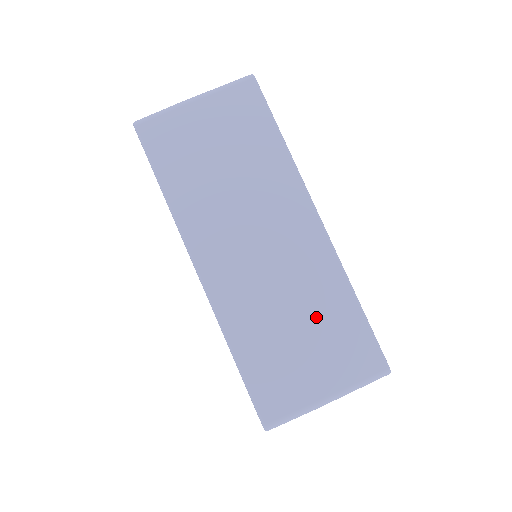
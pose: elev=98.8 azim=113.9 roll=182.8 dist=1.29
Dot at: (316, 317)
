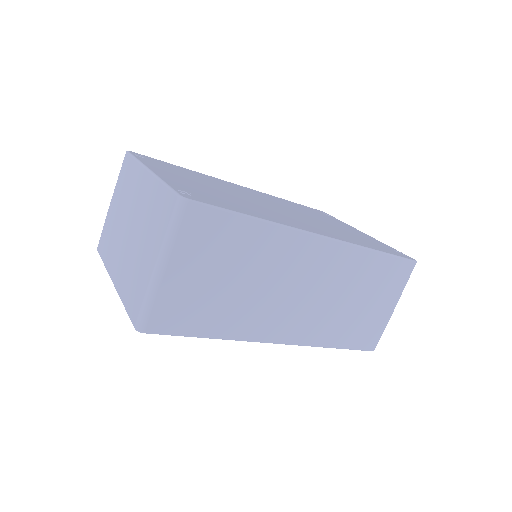
Dot at: (363, 285)
